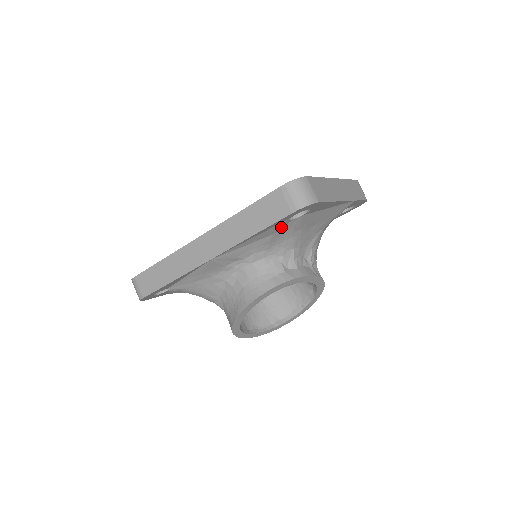
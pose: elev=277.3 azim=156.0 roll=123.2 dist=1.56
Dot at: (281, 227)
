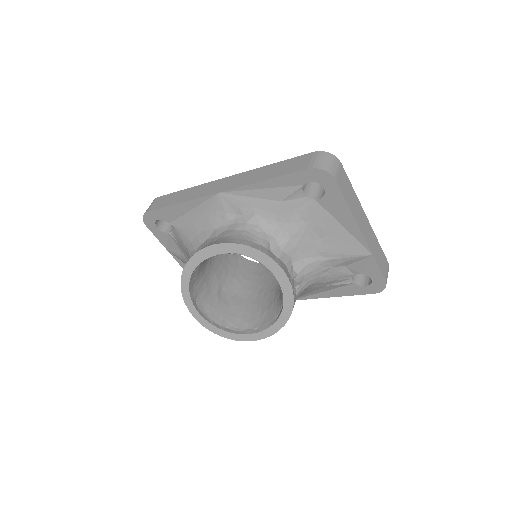
Dot at: (292, 197)
